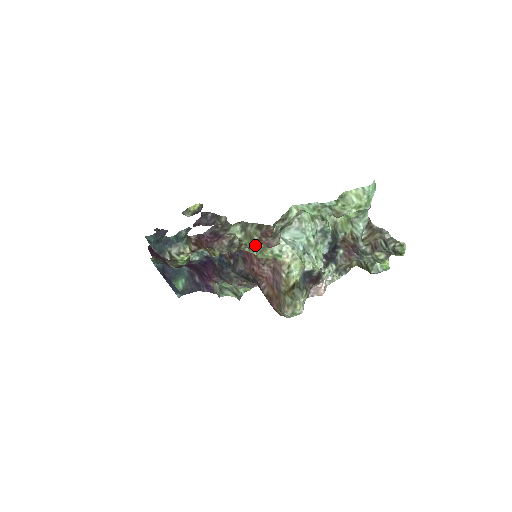
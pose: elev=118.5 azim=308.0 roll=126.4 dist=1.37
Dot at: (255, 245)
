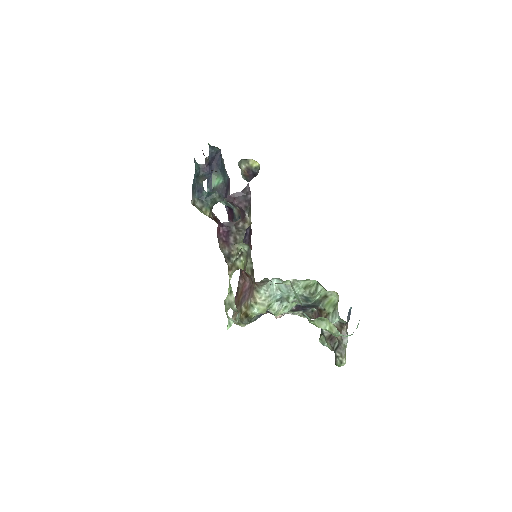
Dot at: (245, 272)
